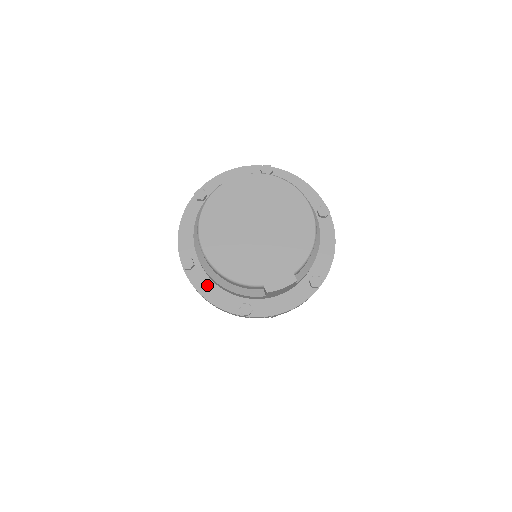
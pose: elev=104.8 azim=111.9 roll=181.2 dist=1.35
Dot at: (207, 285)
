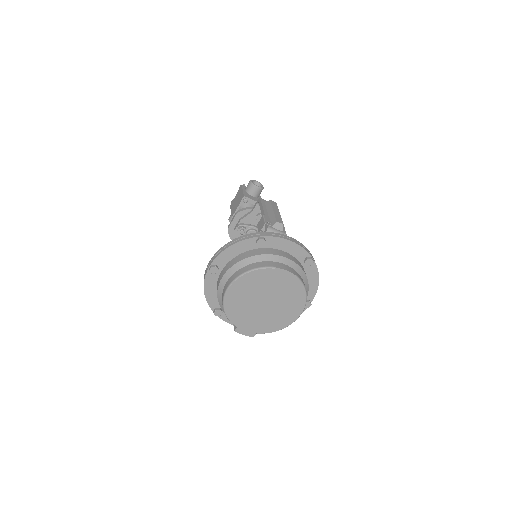
Dot at: (212, 285)
